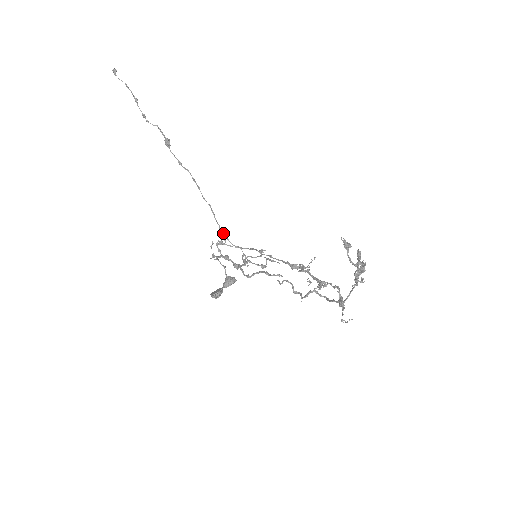
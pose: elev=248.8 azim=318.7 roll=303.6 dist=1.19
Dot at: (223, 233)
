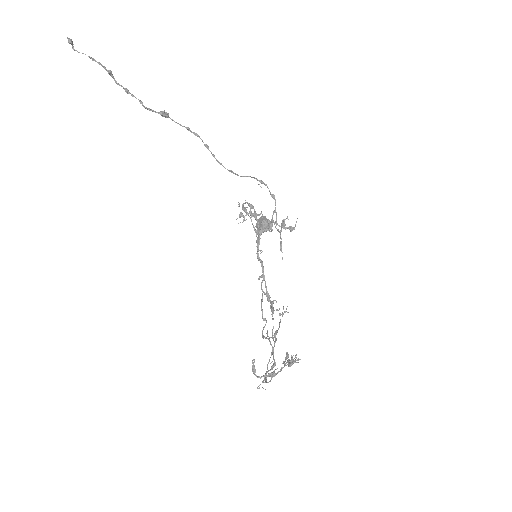
Dot at: (258, 180)
